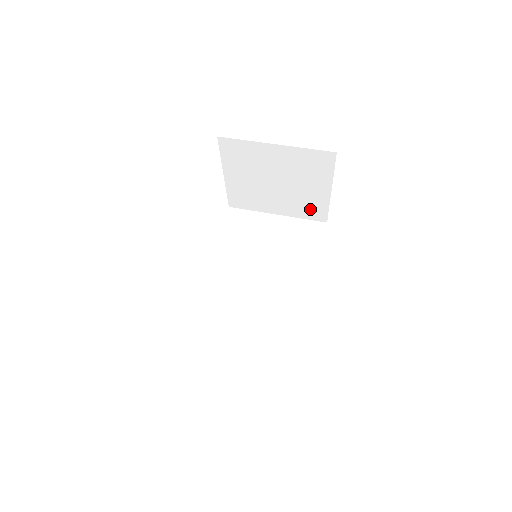
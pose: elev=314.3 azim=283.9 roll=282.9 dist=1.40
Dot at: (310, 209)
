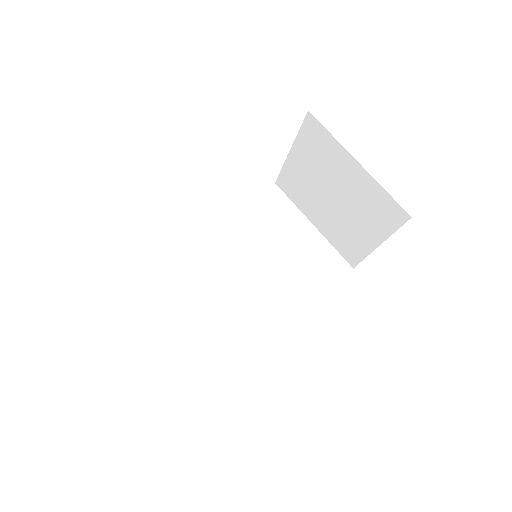
Dot at: (347, 245)
